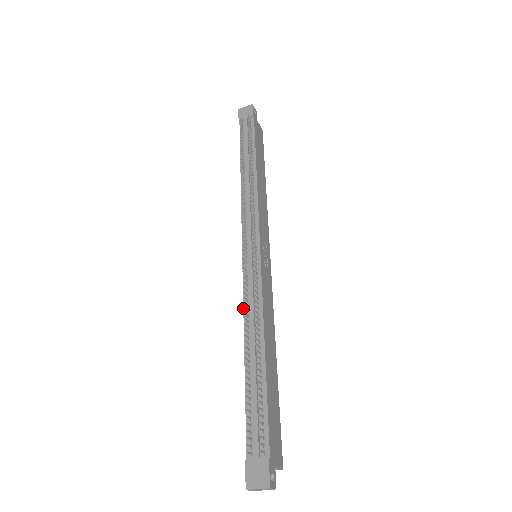
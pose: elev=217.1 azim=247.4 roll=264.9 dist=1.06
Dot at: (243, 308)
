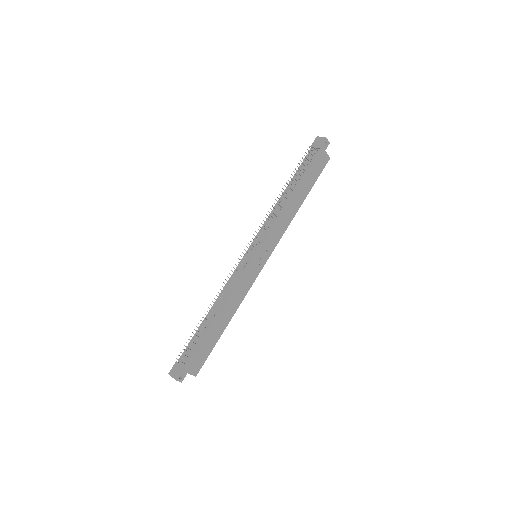
Dot at: (225, 285)
